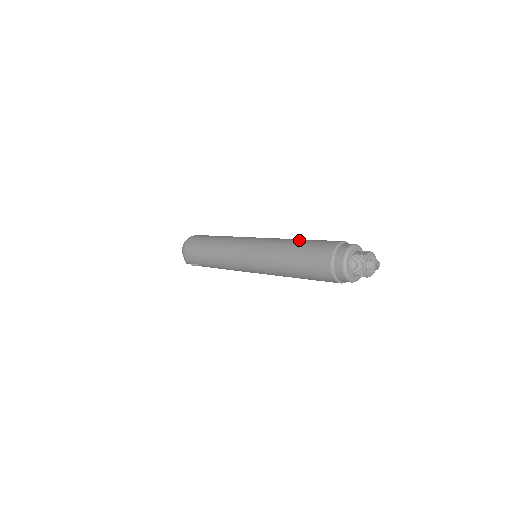
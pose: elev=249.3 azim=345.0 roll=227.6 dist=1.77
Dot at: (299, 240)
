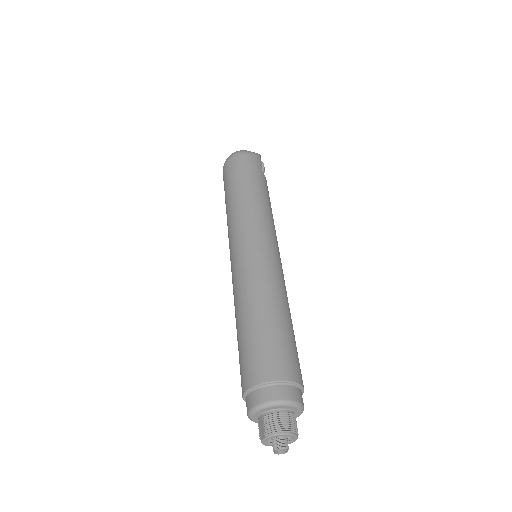
Dot at: (239, 323)
